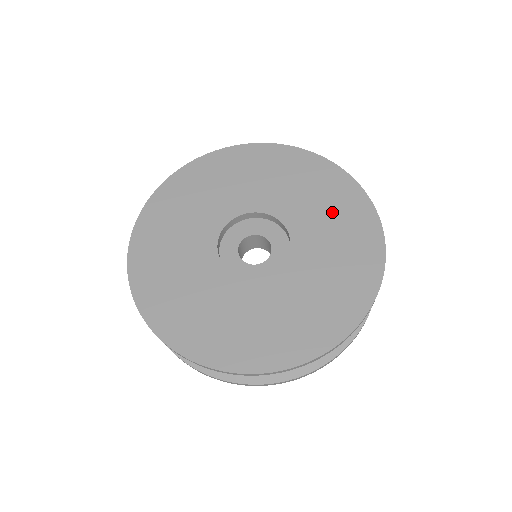
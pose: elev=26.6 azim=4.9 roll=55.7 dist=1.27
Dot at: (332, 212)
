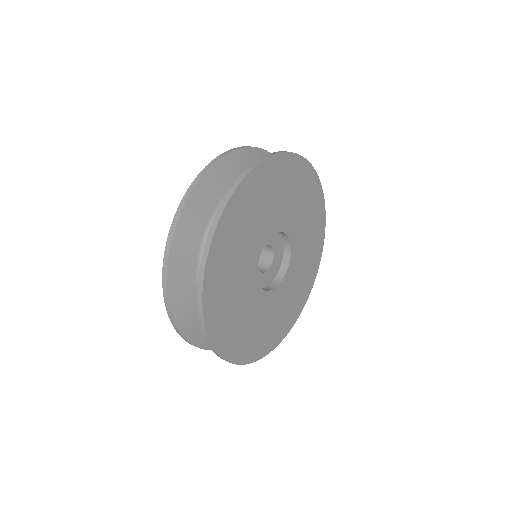
Dot at: (311, 230)
